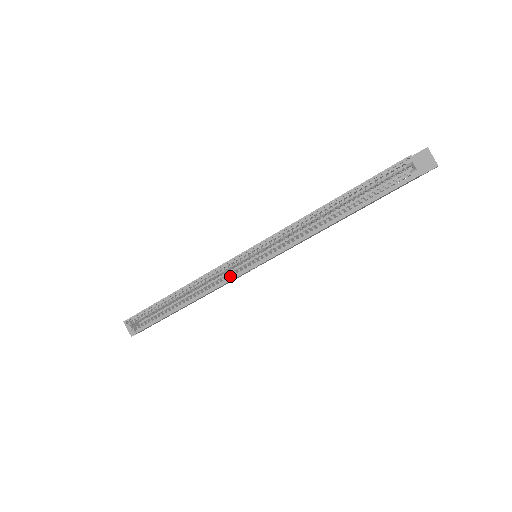
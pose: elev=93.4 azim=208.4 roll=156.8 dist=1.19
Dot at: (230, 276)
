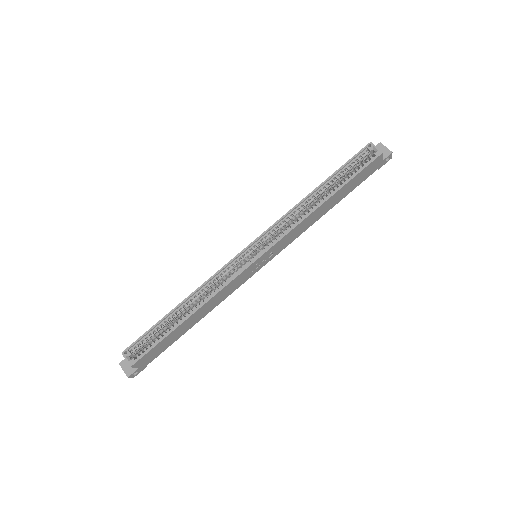
Dot at: occluded
